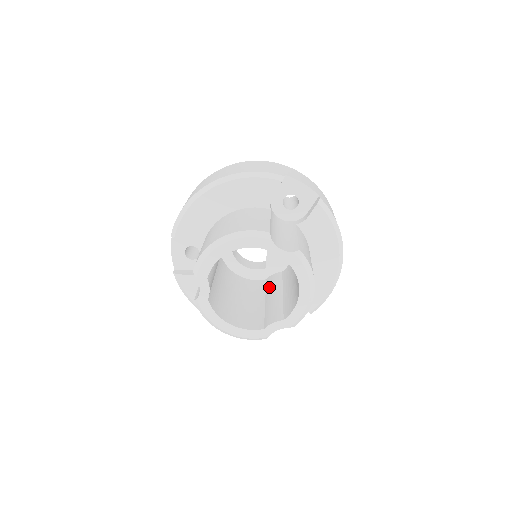
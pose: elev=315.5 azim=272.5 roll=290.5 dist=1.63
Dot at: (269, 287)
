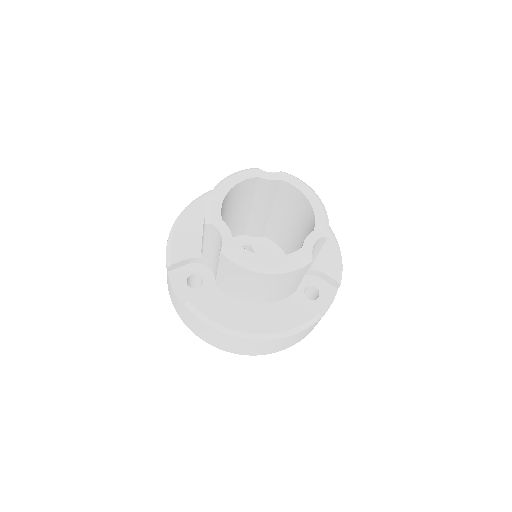
Dot at: occluded
